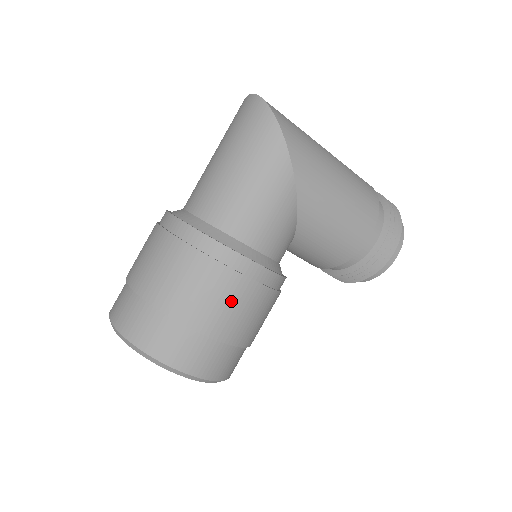
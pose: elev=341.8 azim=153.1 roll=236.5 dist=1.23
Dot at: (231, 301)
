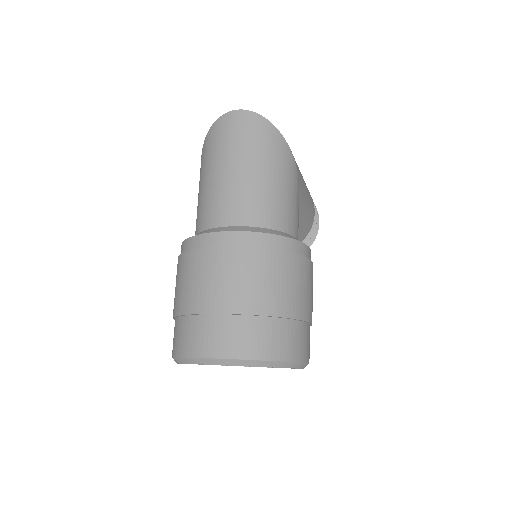
Dot at: (310, 285)
